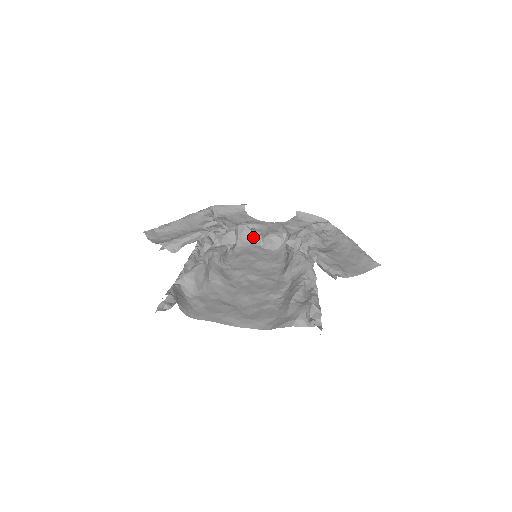
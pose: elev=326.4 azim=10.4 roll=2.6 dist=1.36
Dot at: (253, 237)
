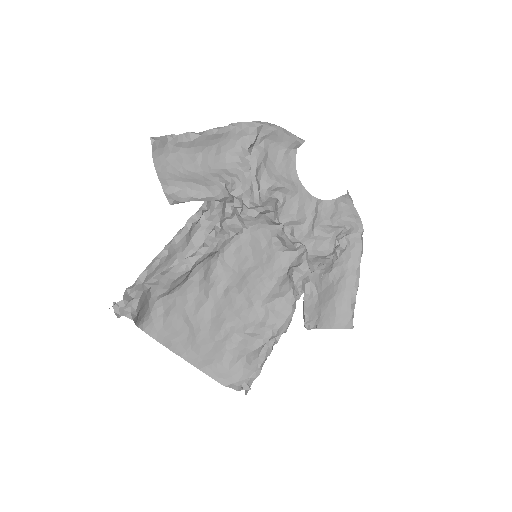
Dot at: (272, 223)
